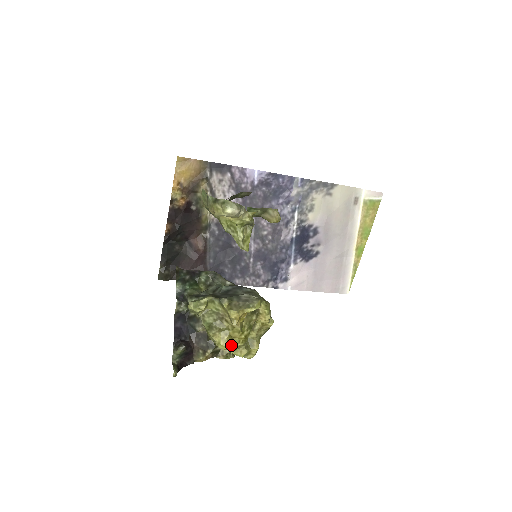
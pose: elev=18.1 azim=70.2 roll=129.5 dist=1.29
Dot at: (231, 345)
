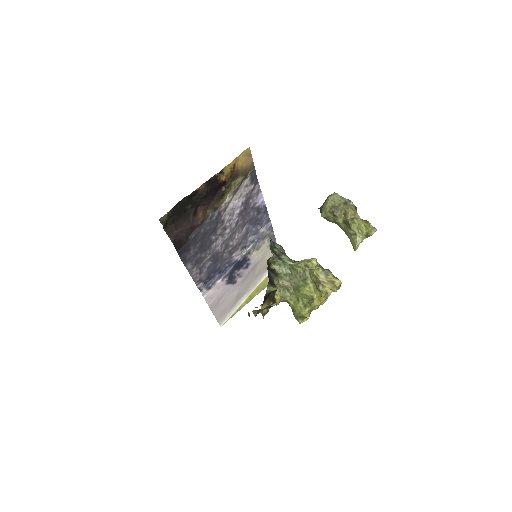
Dot at: occluded
